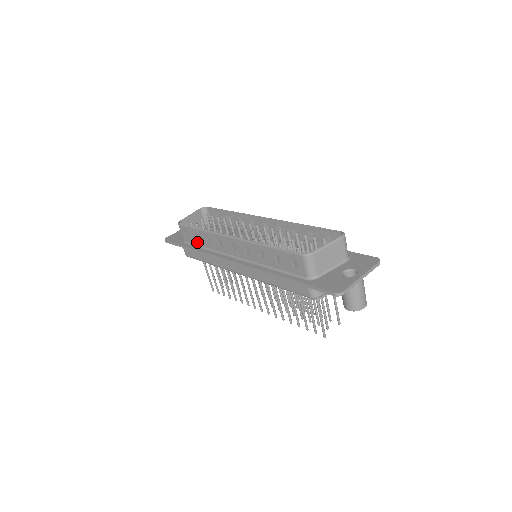
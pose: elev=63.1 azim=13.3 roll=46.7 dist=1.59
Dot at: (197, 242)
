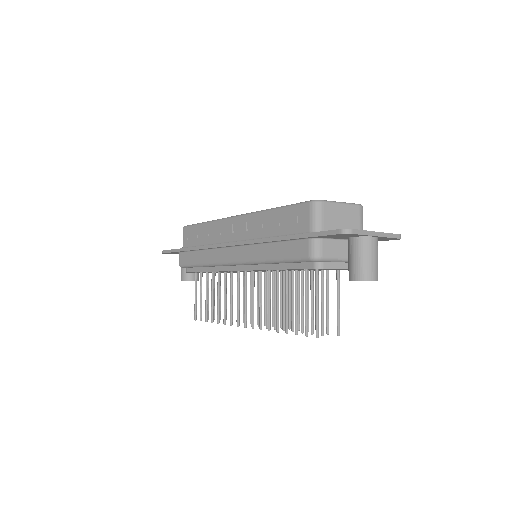
Dot at: (196, 242)
